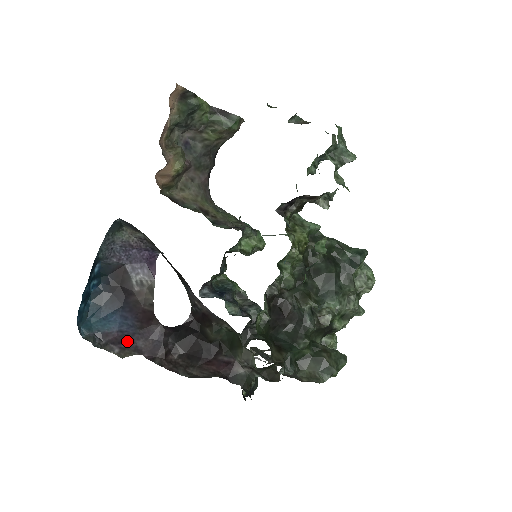
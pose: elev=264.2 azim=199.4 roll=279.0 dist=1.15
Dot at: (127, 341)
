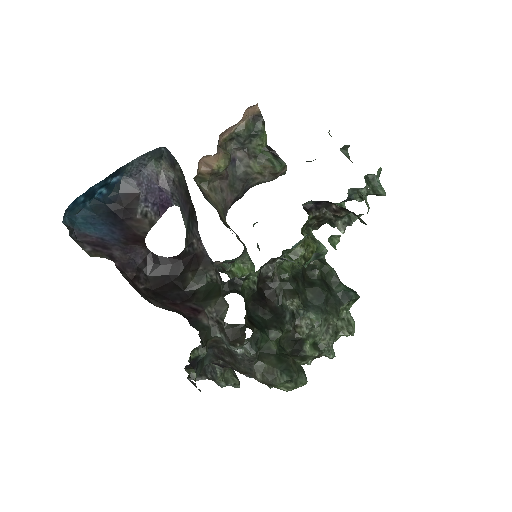
Dot at: (104, 247)
